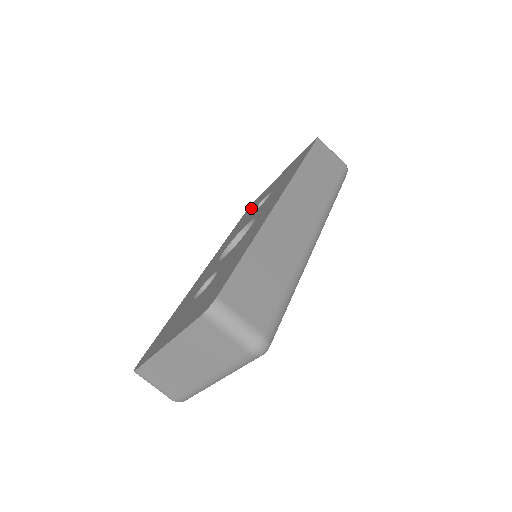
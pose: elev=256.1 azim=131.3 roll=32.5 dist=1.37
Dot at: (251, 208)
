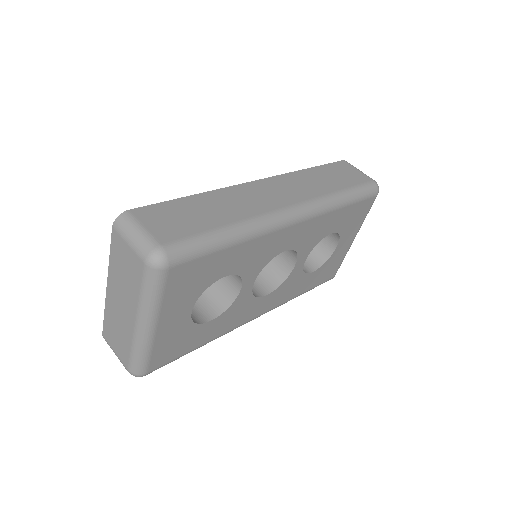
Dot at: occluded
